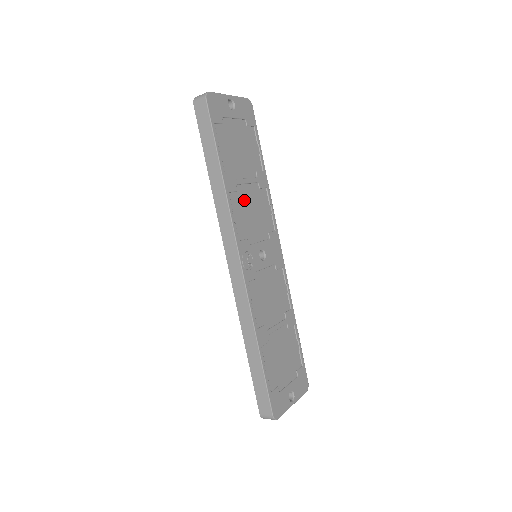
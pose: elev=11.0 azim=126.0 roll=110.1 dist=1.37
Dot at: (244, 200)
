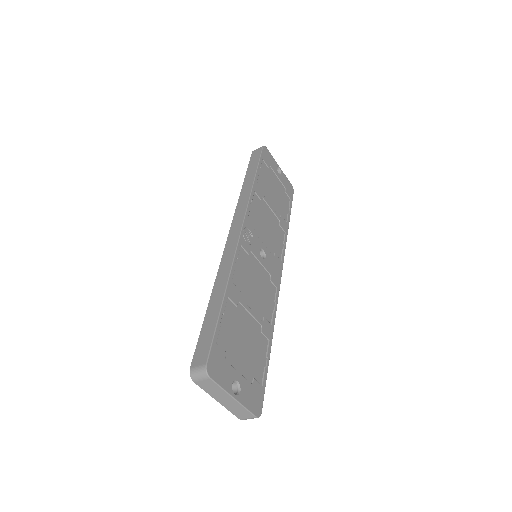
Dot at: (264, 211)
